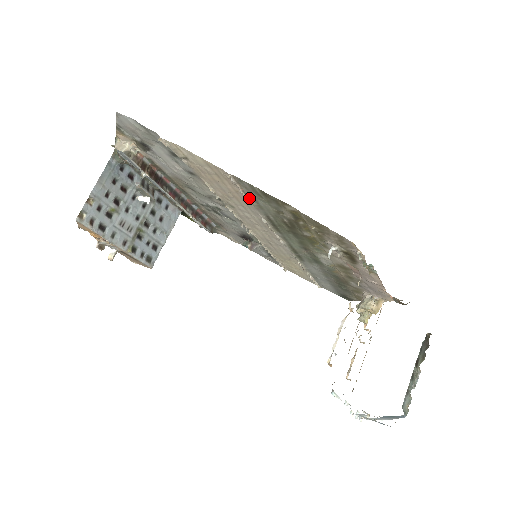
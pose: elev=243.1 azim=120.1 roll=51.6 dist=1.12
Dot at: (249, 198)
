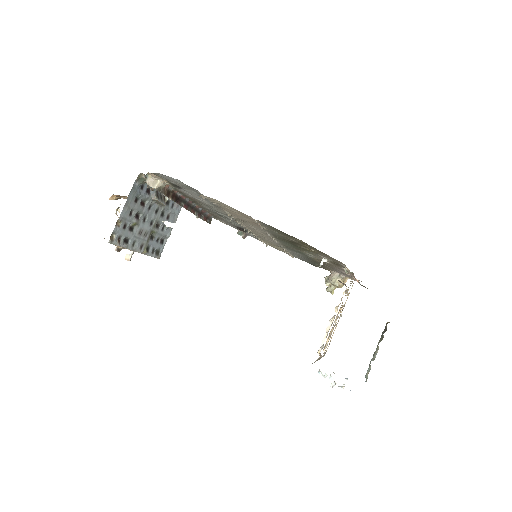
Dot at: (264, 227)
